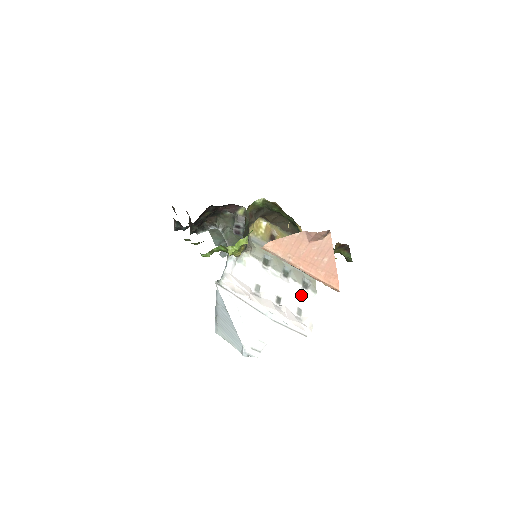
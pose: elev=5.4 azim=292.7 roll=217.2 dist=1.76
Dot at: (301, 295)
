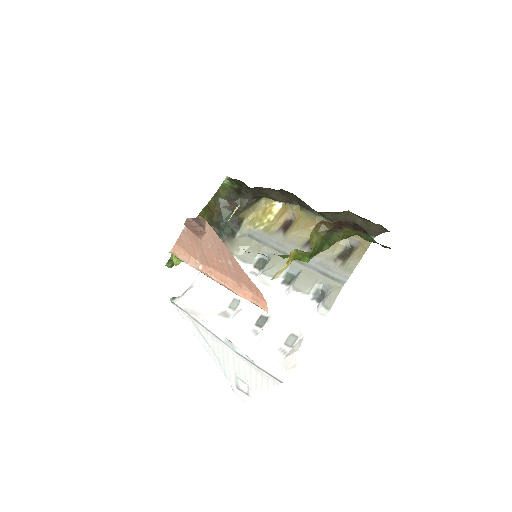
Dot at: (302, 313)
